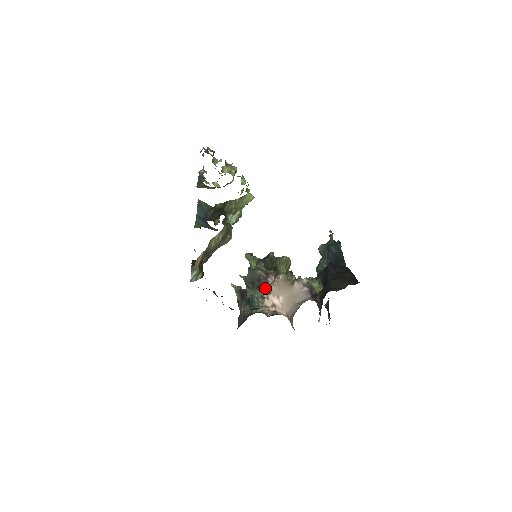
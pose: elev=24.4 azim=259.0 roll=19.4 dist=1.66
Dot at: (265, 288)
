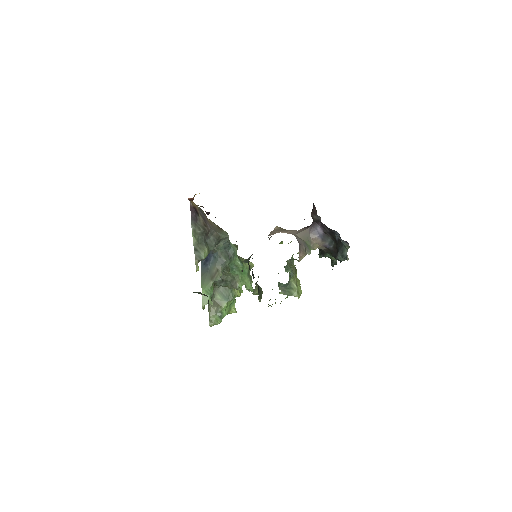
Dot at: occluded
